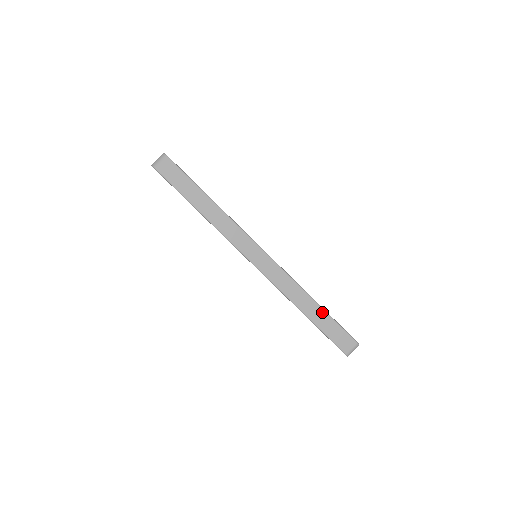
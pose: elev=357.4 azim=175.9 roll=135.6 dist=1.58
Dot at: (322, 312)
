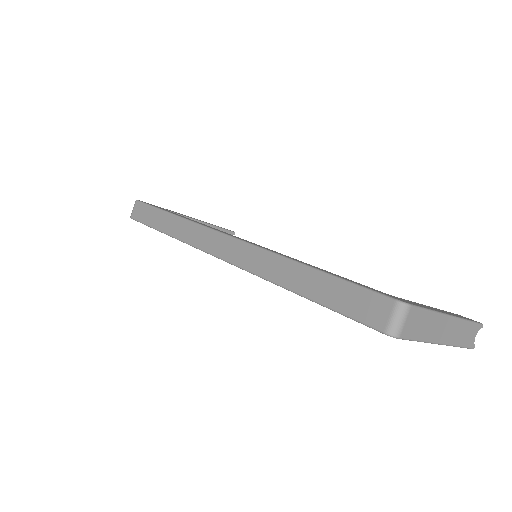
Dot at: (318, 276)
